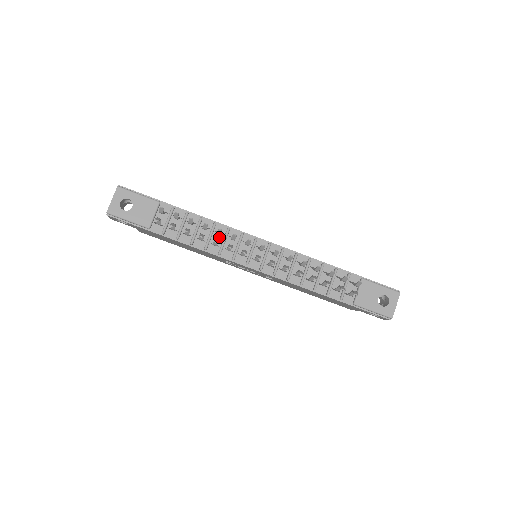
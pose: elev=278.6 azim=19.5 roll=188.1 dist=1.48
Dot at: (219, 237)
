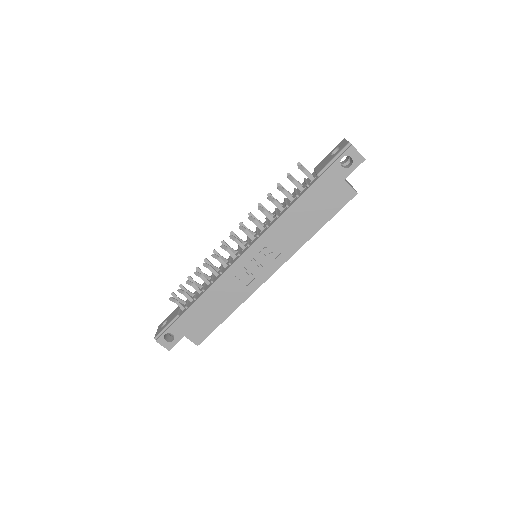
Dot at: (219, 271)
